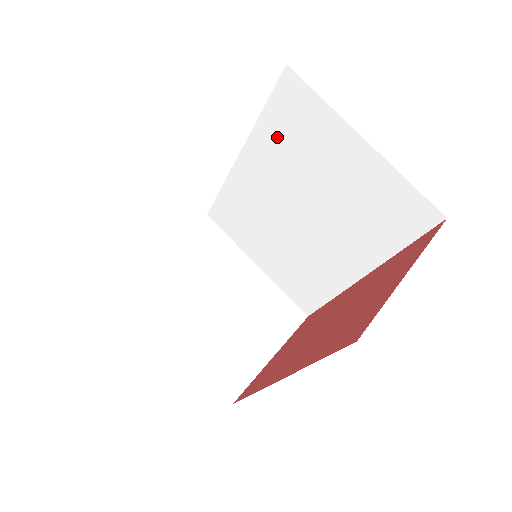
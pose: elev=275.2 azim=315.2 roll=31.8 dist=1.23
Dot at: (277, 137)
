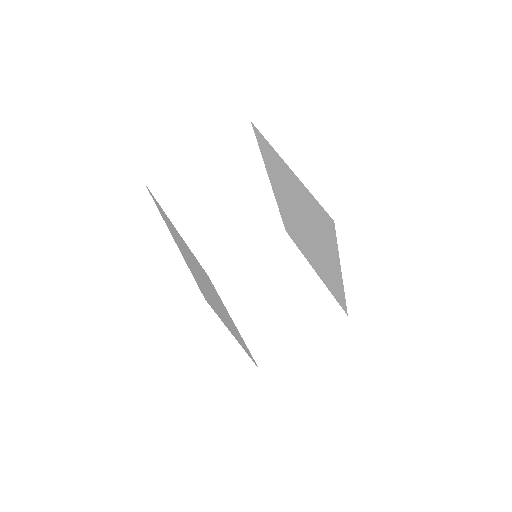
Dot at: (272, 169)
